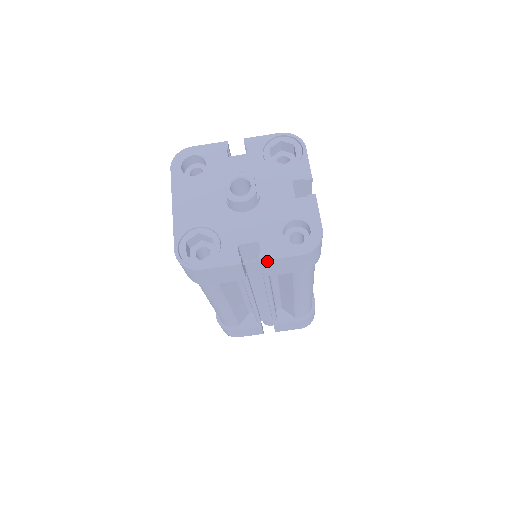
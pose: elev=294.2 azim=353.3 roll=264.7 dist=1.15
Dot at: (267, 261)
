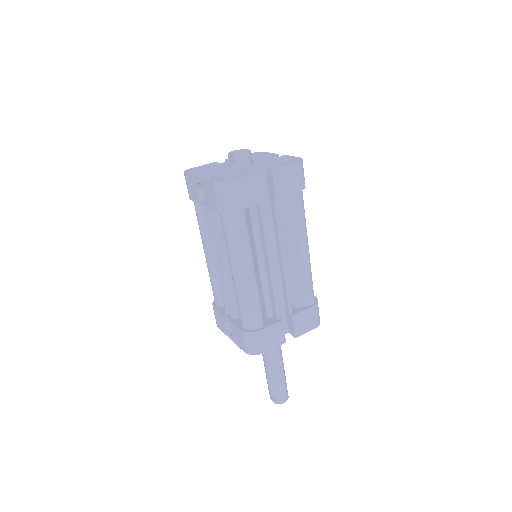
Dot at: (276, 170)
